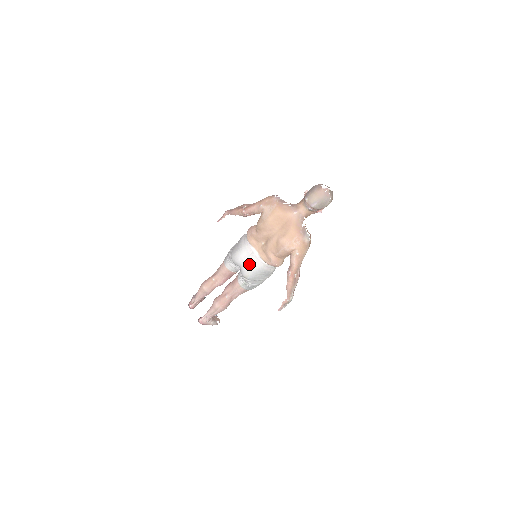
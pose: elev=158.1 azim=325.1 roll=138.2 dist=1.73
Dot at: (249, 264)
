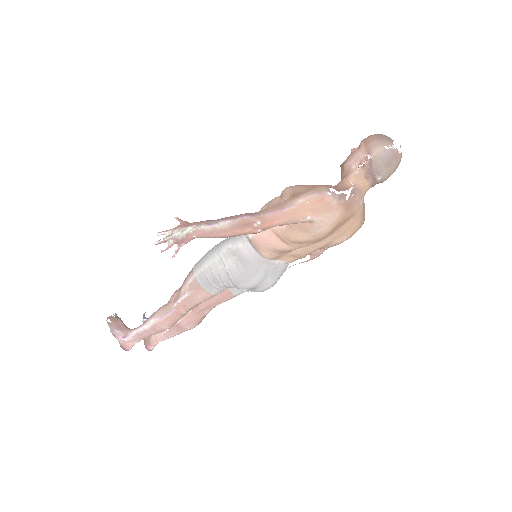
Dot at: (274, 281)
